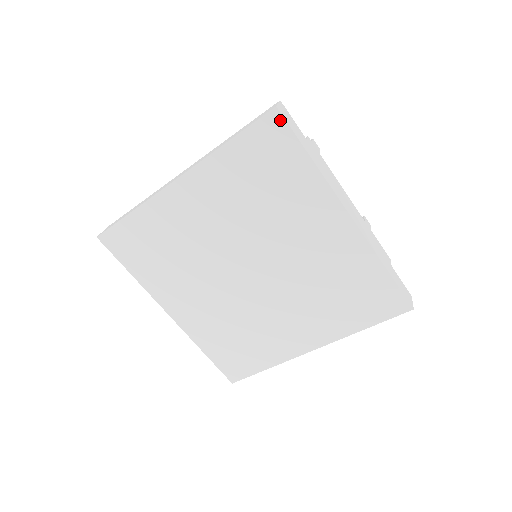
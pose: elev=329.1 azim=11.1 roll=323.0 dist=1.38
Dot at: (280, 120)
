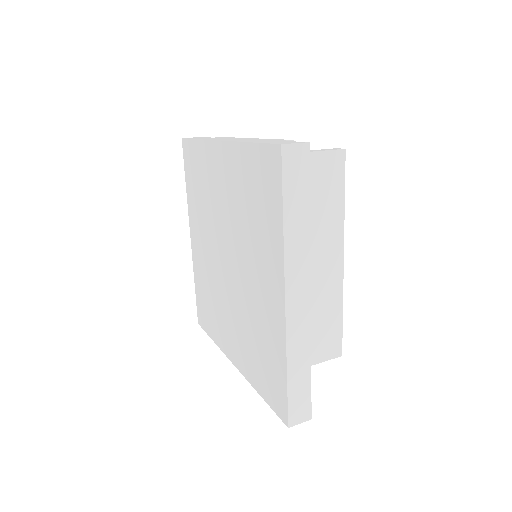
Dot at: (185, 142)
